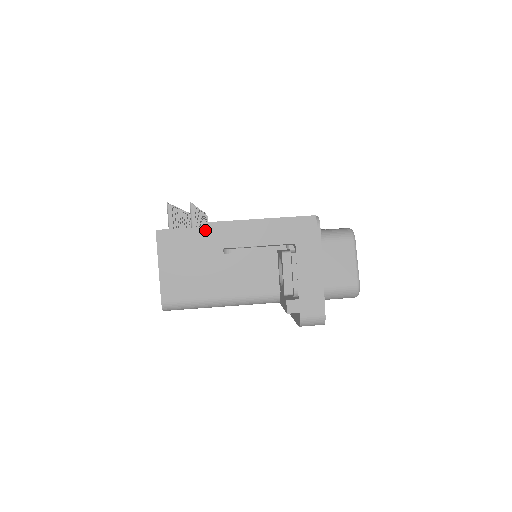
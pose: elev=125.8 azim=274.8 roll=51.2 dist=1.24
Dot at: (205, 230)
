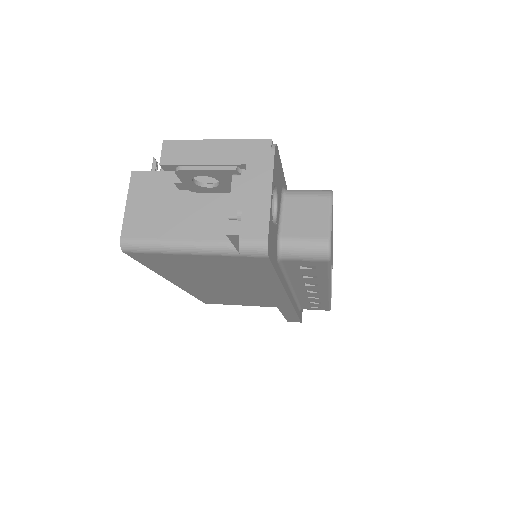
Dot at: occluded
